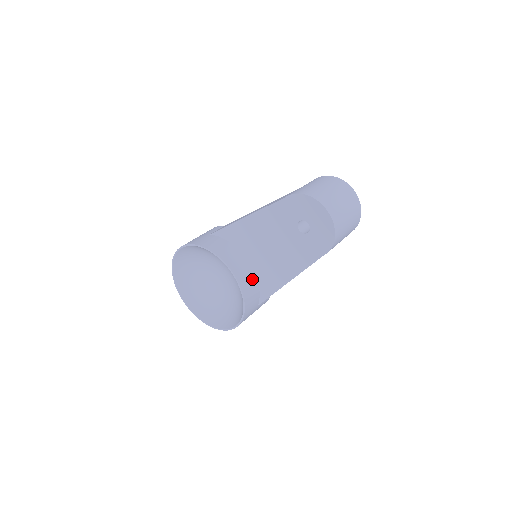
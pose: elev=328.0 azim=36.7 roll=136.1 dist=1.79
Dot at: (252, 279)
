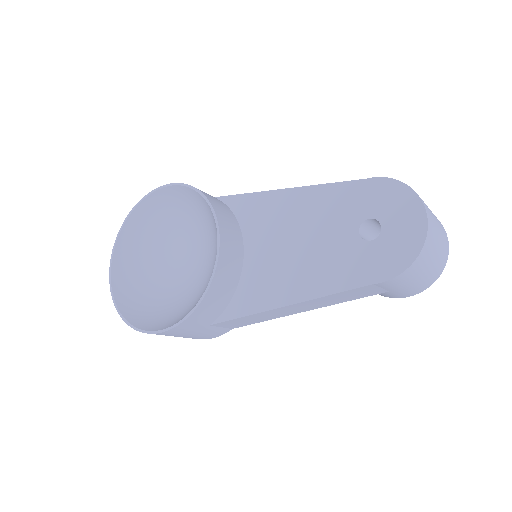
Dot at: (234, 277)
